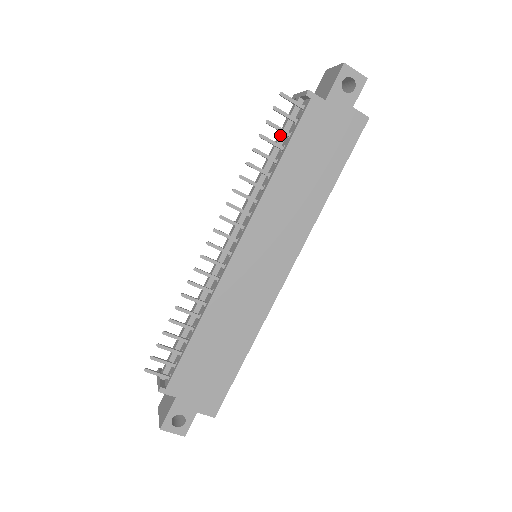
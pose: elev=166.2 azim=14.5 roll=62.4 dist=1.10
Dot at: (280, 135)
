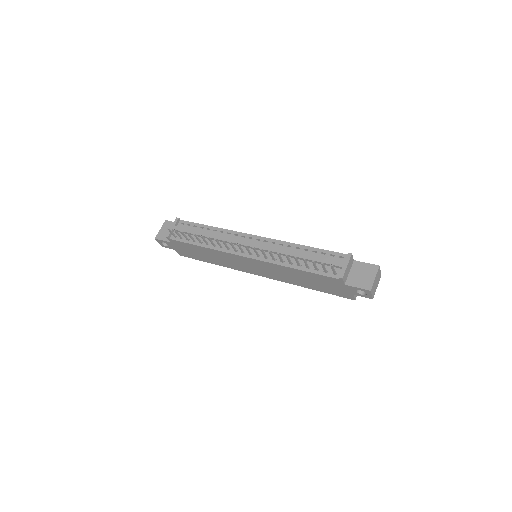
Dot at: (317, 261)
